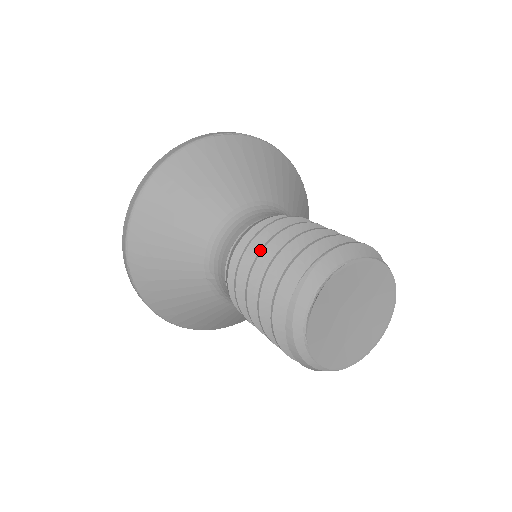
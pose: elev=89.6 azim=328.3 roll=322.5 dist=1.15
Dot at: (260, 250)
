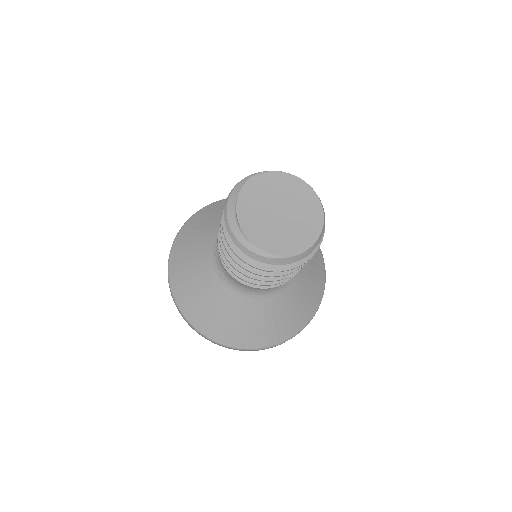
Dot at: occluded
